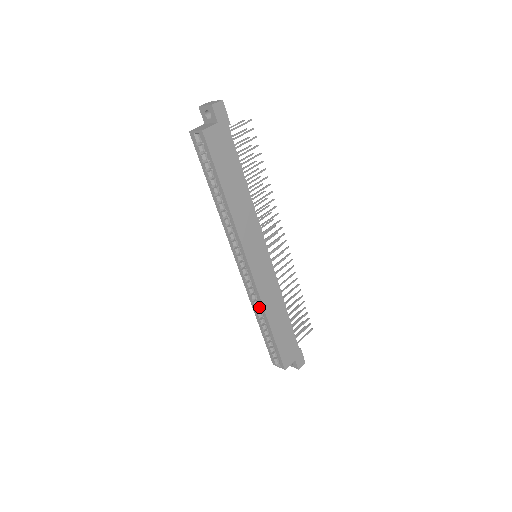
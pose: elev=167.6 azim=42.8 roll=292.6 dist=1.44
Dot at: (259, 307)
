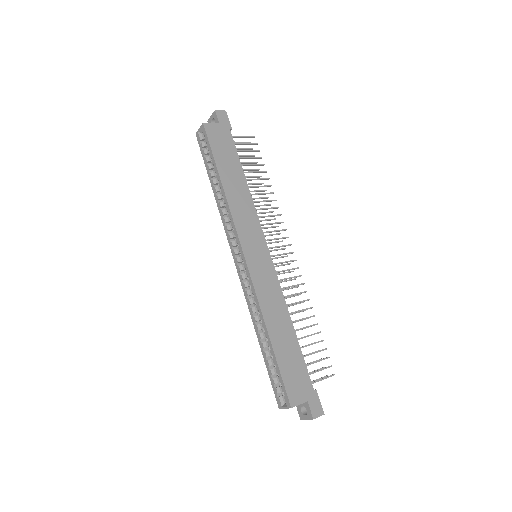
Dot at: (258, 316)
